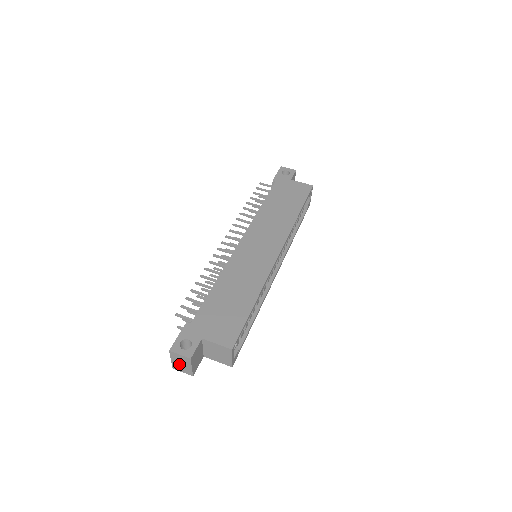
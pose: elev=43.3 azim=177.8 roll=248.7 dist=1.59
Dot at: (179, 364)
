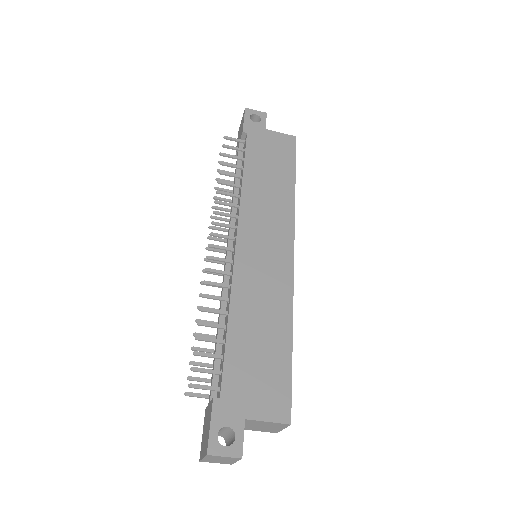
Dot at: (215, 460)
